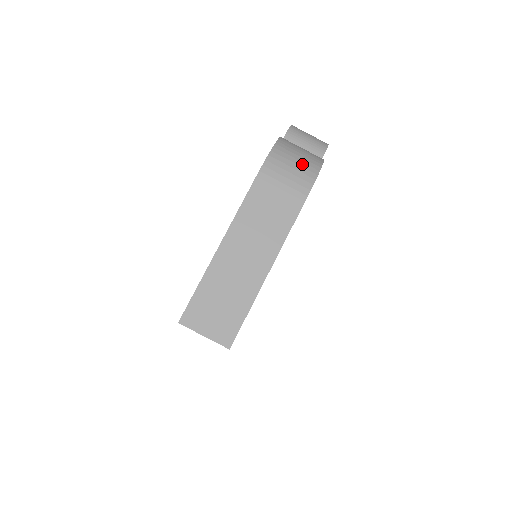
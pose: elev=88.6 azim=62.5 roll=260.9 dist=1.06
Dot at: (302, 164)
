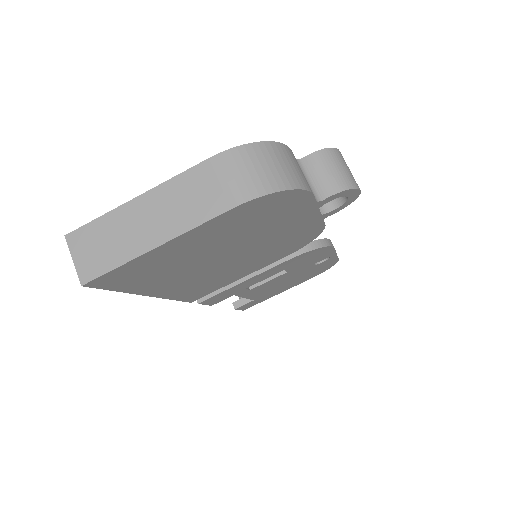
Dot at: (262, 175)
